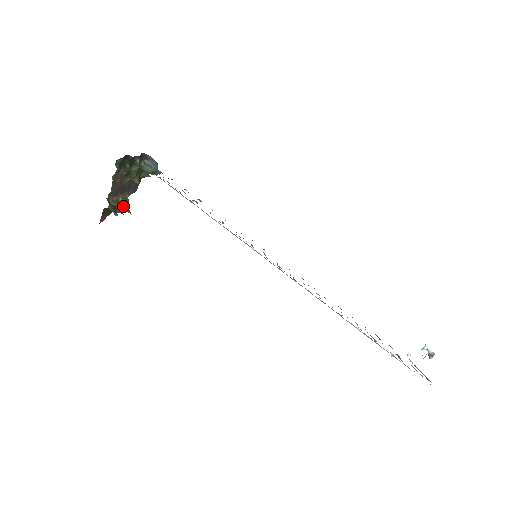
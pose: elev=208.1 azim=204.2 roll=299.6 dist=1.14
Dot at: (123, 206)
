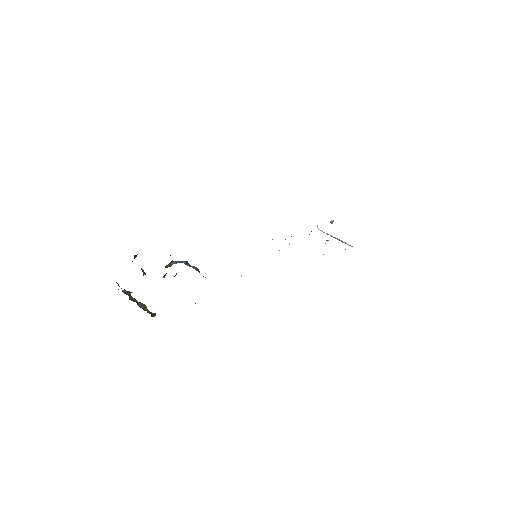
Dot at: (128, 295)
